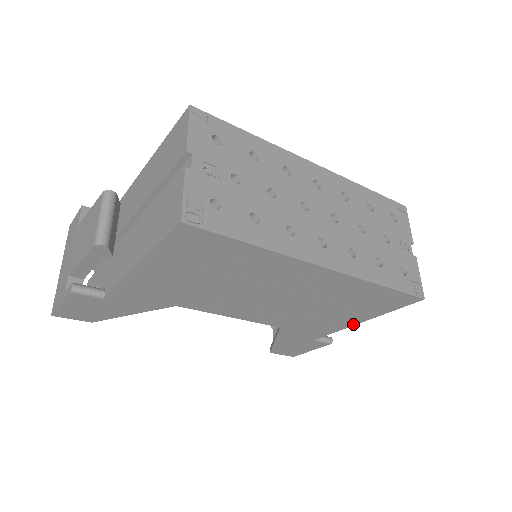
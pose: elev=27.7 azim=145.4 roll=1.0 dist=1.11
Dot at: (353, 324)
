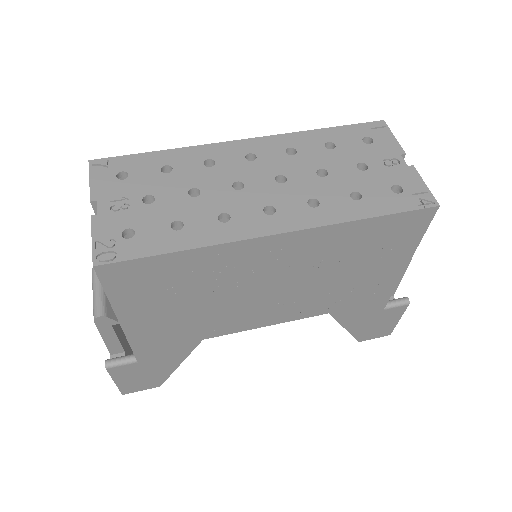
Dot at: (400, 273)
